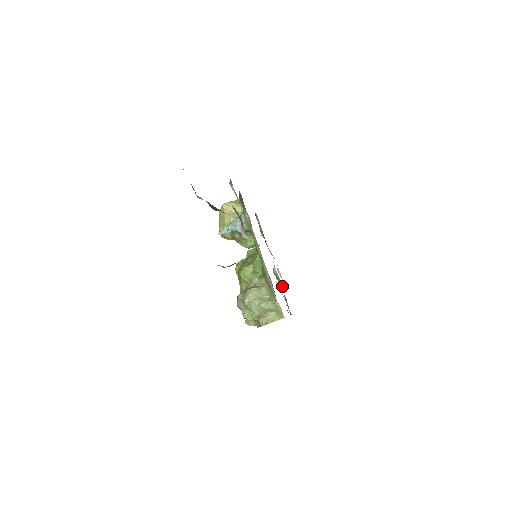
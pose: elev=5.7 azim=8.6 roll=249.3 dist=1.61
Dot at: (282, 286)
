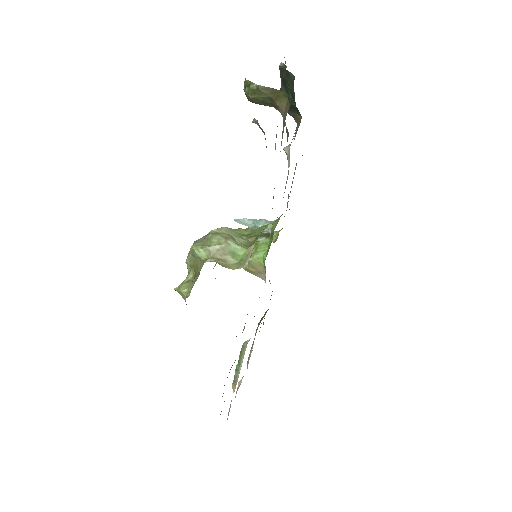
Dot at: (233, 388)
